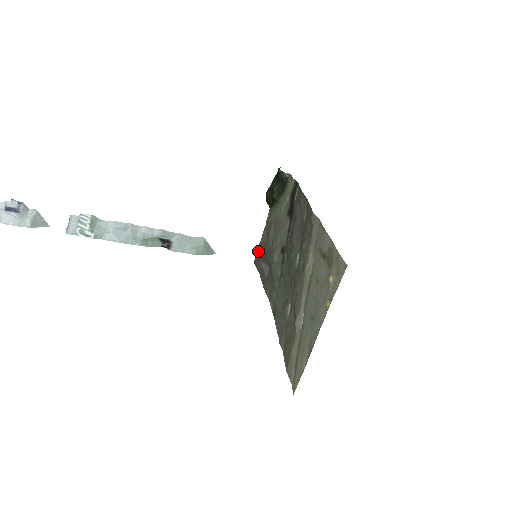
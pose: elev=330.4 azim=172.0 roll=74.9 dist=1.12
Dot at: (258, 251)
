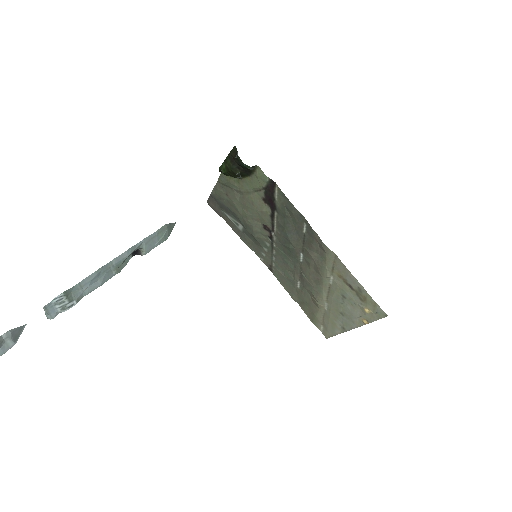
Dot at: (212, 198)
